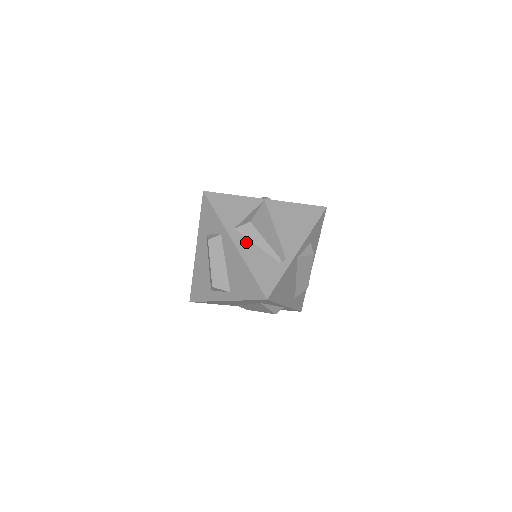
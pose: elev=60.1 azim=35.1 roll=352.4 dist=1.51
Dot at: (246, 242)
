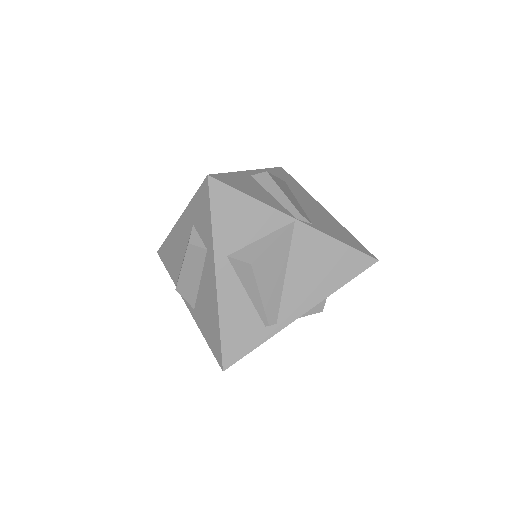
Dot at: (234, 283)
